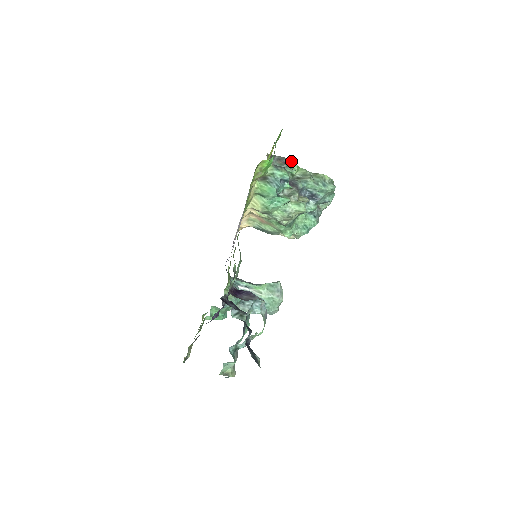
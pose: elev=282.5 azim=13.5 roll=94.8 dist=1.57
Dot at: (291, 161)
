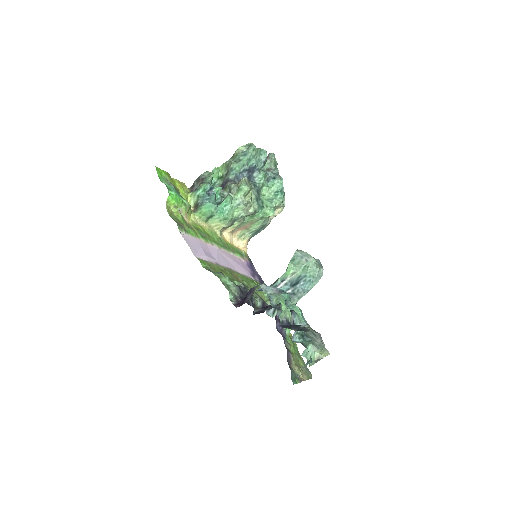
Dot at: (206, 172)
